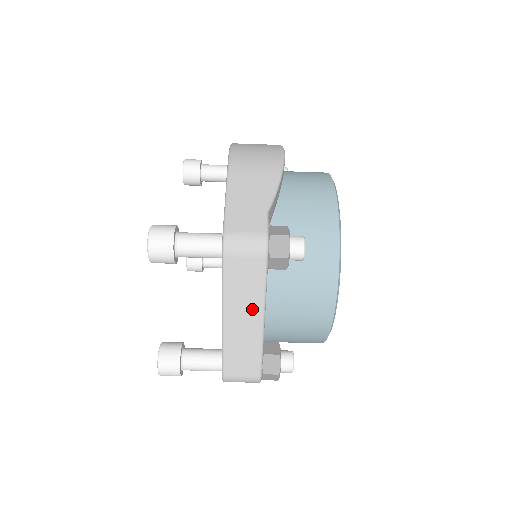
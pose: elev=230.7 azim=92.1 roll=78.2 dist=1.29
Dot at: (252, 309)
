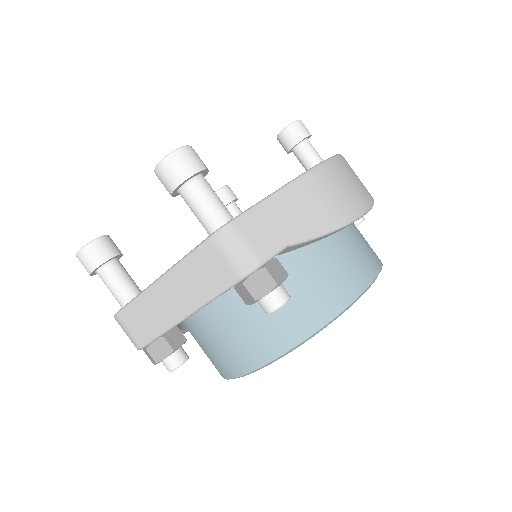
Dot at: (187, 299)
